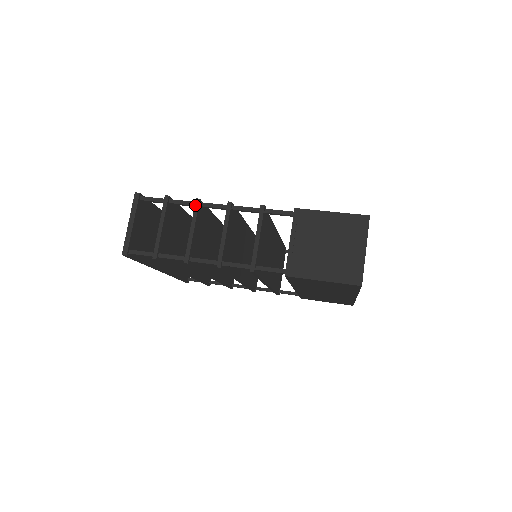
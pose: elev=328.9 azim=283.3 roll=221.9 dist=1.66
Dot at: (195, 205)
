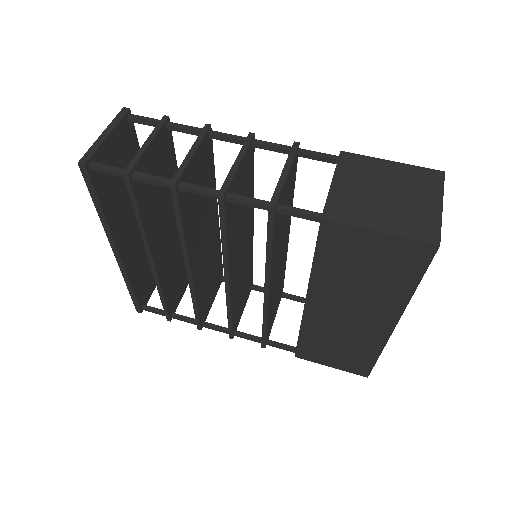
Dot at: (203, 129)
